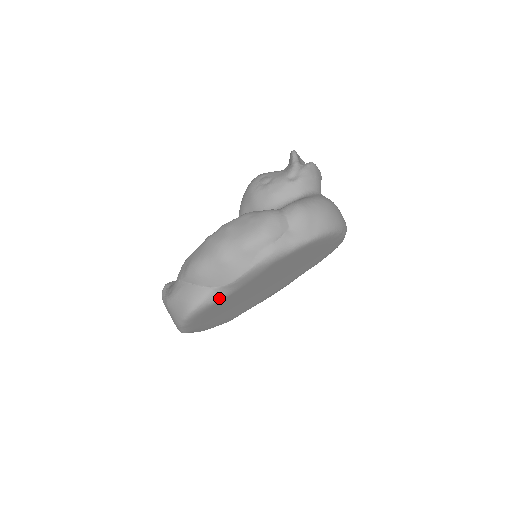
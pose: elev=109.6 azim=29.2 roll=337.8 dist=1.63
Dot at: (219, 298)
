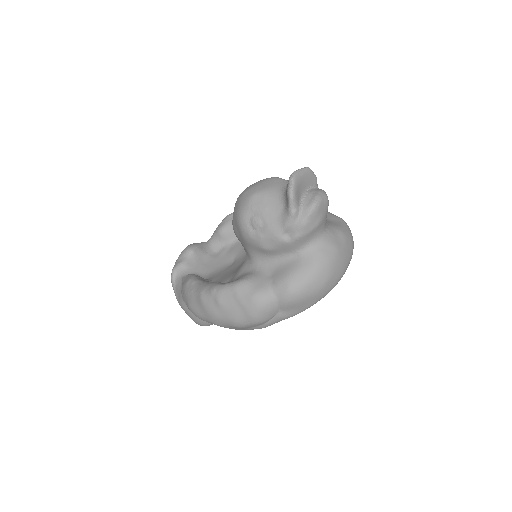
Dot at: occluded
